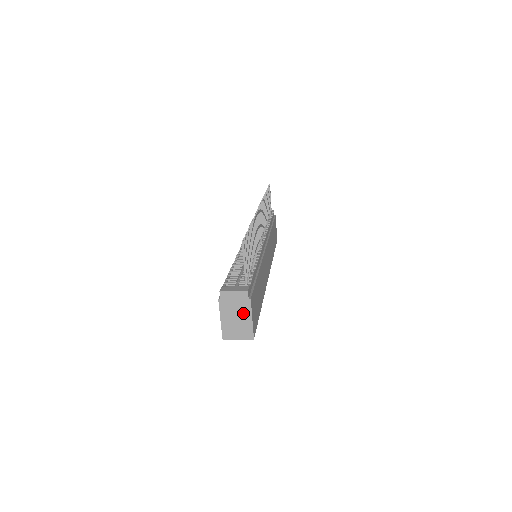
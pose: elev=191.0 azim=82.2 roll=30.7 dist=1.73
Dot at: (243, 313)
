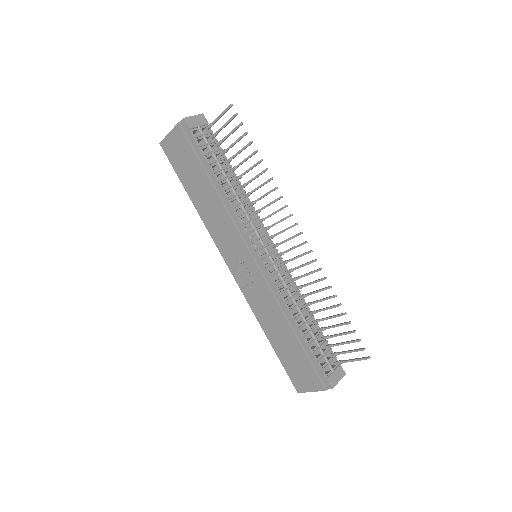
Dot at: occluded
